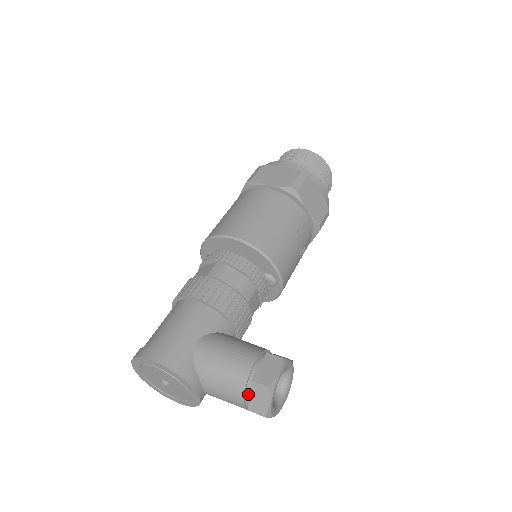
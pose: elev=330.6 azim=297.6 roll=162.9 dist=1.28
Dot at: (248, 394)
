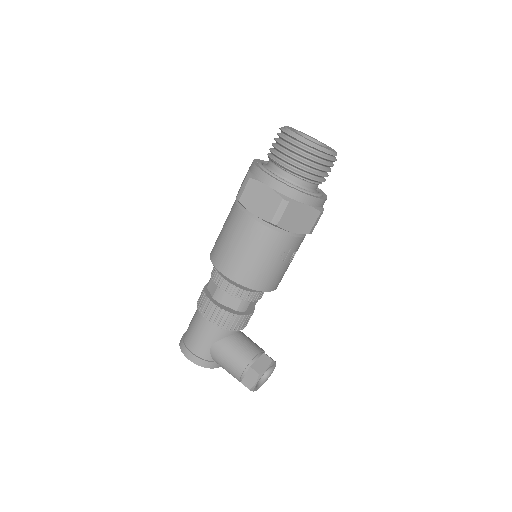
Dot at: occluded
